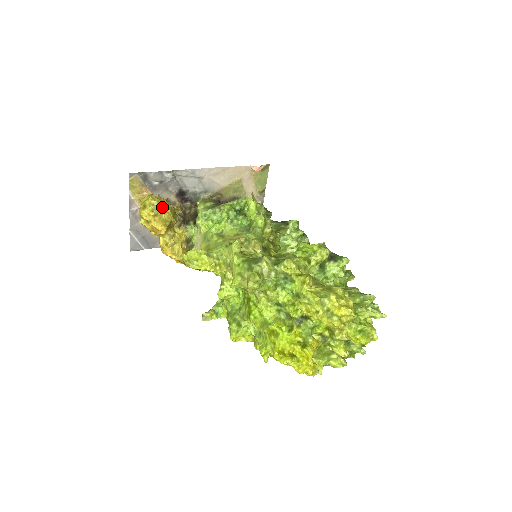
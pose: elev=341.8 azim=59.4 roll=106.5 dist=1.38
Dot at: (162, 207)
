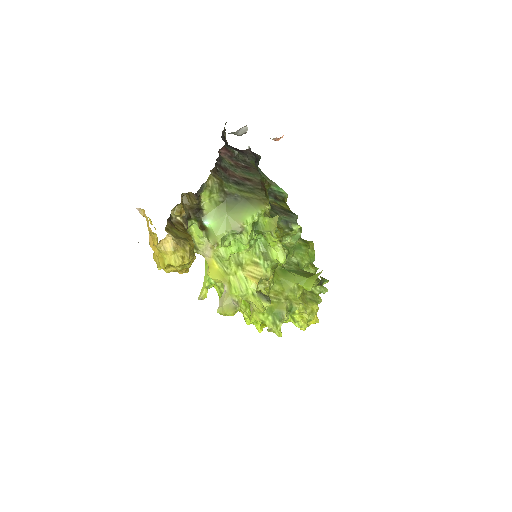
Dot at: (190, 261)
